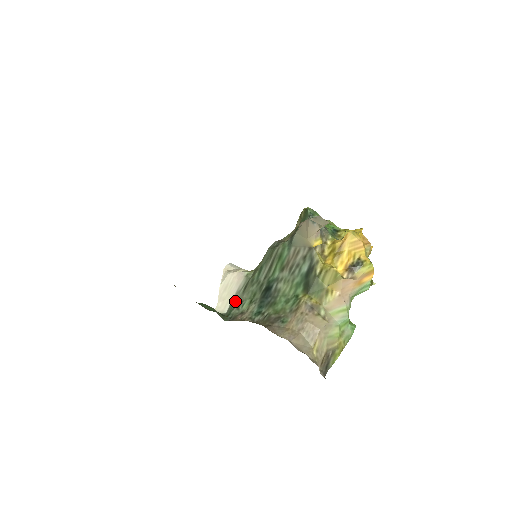
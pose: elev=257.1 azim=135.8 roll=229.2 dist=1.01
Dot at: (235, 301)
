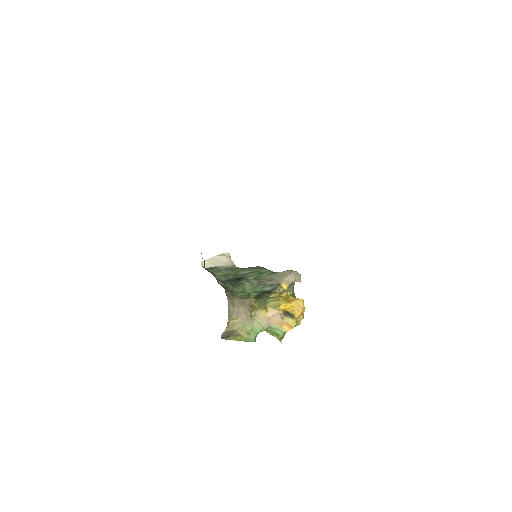
Dot at: (216, 268)
